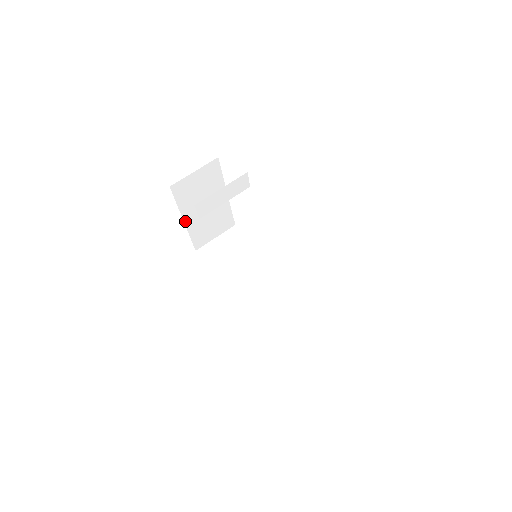
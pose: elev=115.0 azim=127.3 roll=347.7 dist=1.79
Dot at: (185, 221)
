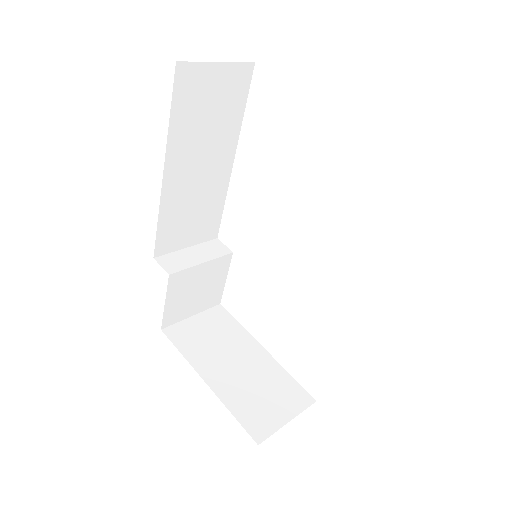
Dot at: (207, 382)
